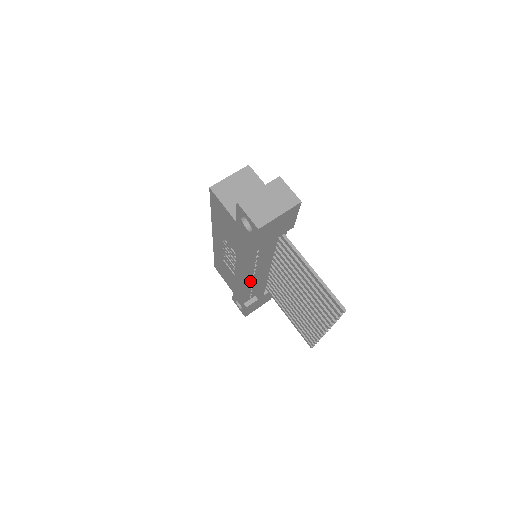
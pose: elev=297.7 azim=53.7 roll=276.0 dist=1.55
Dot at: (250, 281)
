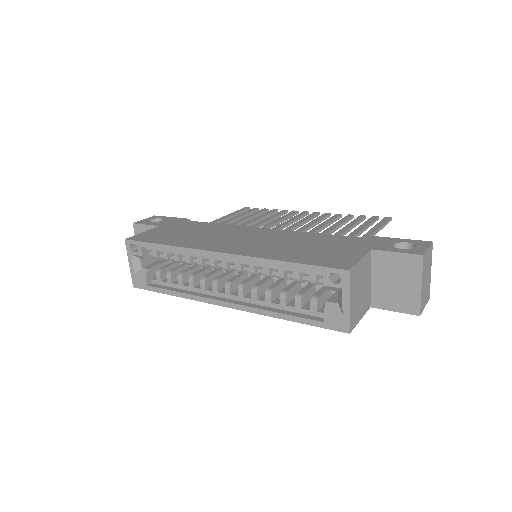
Dot at: occluded
